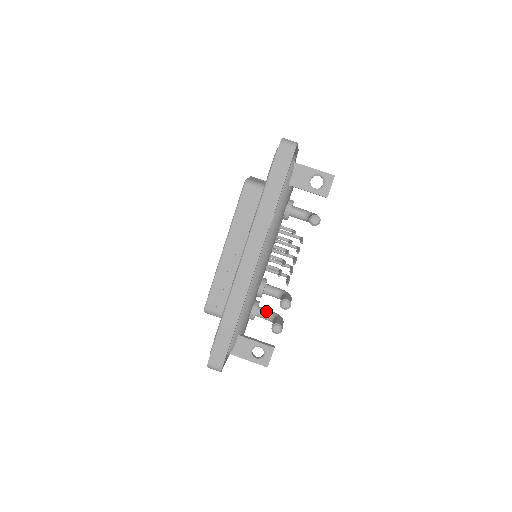
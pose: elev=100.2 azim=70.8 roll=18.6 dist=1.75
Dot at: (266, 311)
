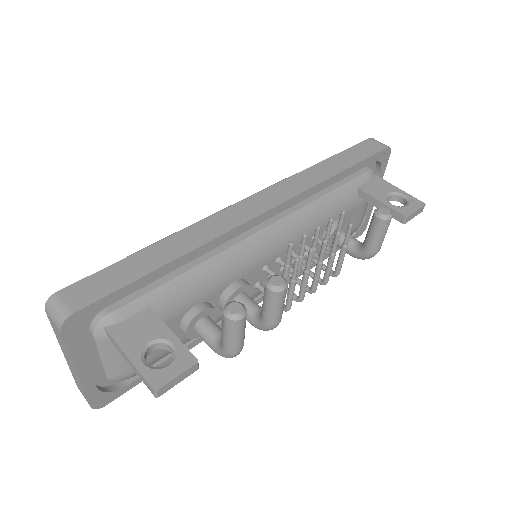
Dot at: occluded
